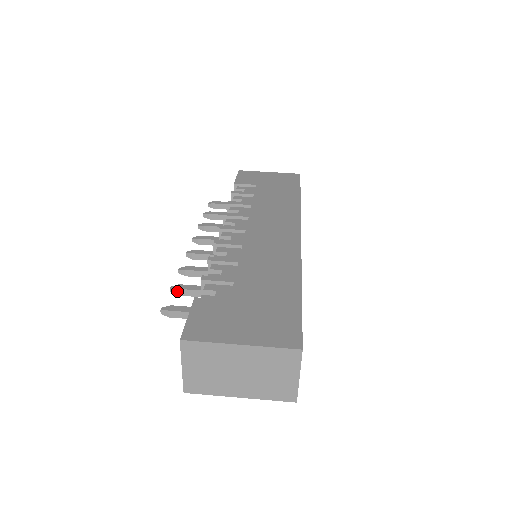
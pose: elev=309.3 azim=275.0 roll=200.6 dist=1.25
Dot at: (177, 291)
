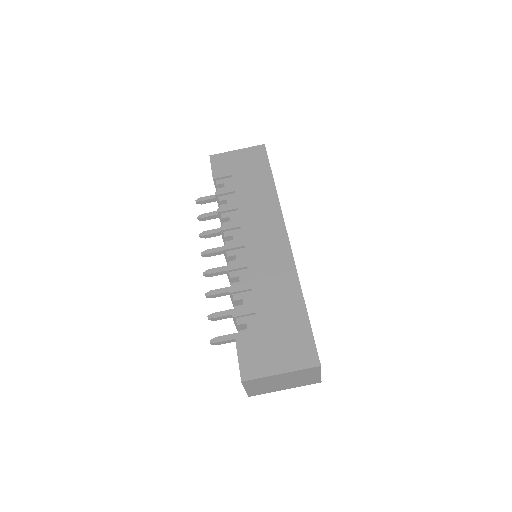
Dot at: (213, 319)
